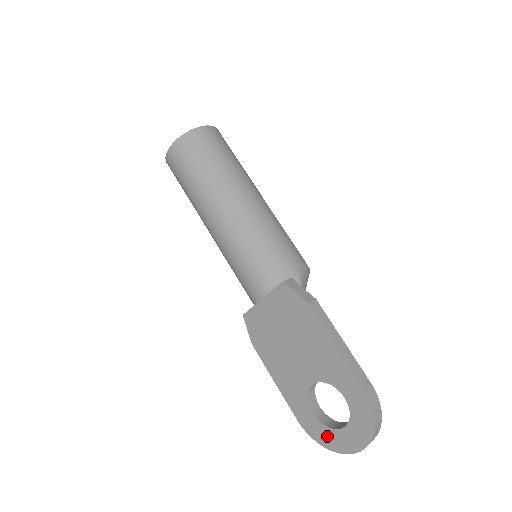
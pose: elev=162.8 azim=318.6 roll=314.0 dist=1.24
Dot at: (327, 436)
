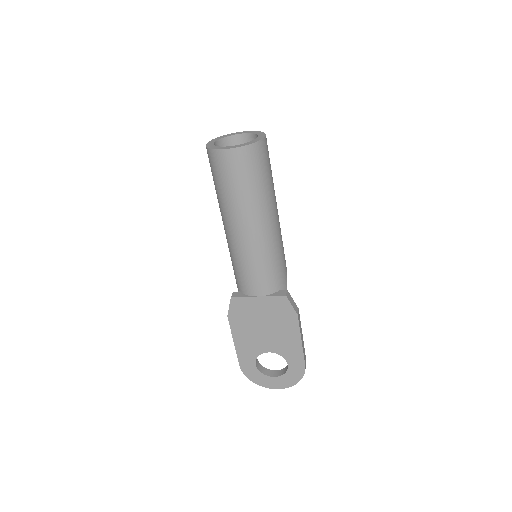
Dot at: (259, 378)
